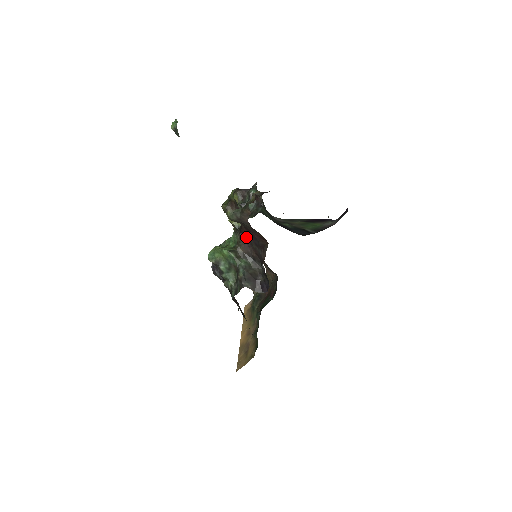
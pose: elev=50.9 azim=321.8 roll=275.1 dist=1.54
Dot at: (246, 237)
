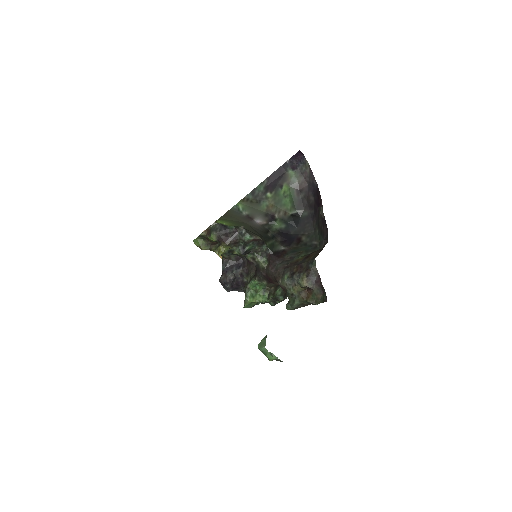
Dot at: occluded
